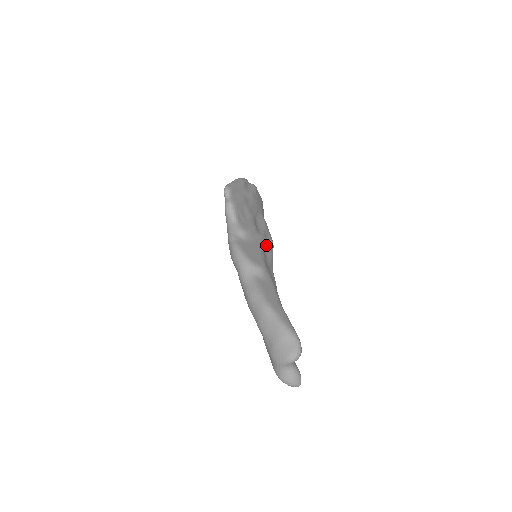
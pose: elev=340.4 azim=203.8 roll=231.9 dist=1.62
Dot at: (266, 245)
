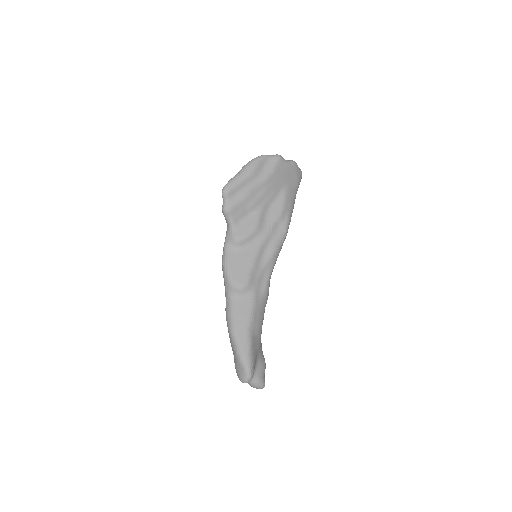
Dot at: (270, 242)
